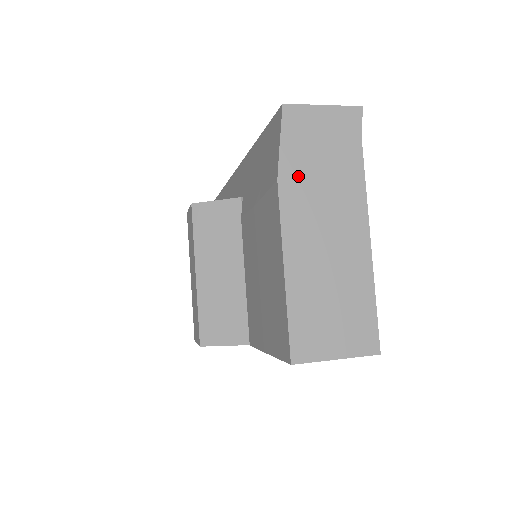
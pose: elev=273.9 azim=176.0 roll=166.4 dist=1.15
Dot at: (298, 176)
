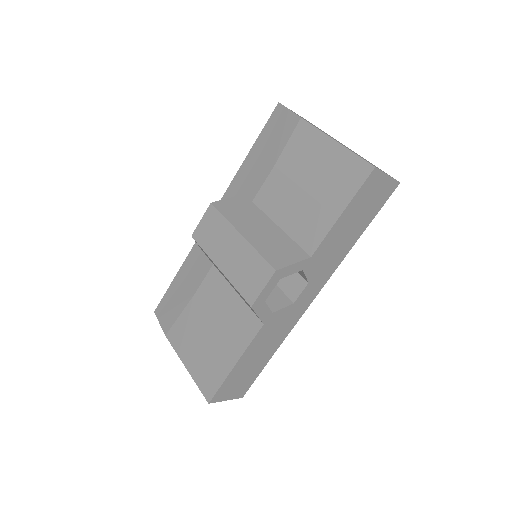
Dot at: occluded
